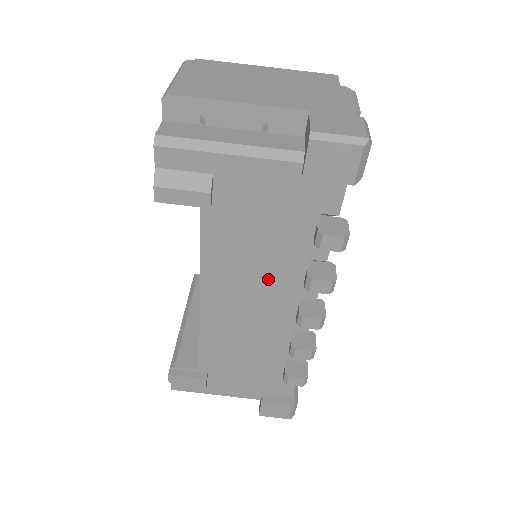
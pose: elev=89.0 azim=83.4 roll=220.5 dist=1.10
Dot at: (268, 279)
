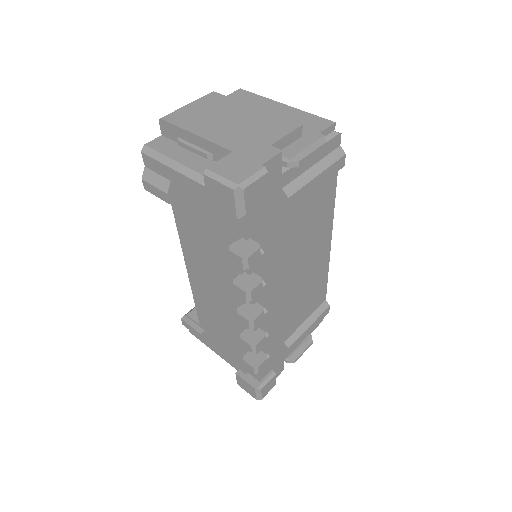
Dot at: (218, 272)
